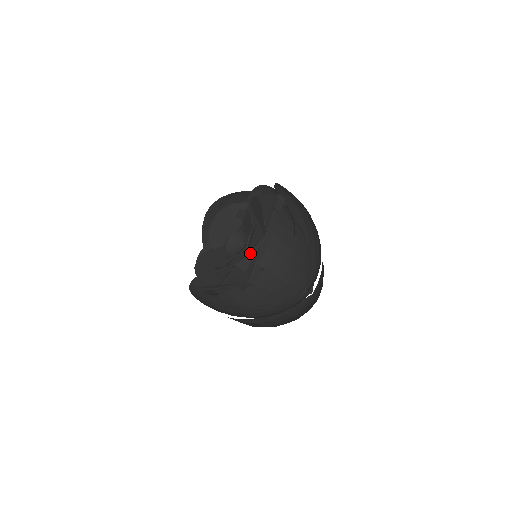
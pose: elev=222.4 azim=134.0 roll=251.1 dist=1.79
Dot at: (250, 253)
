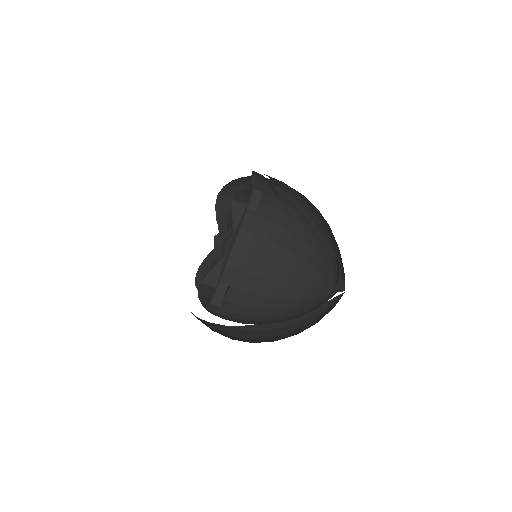
Dot at: (216, 267)
